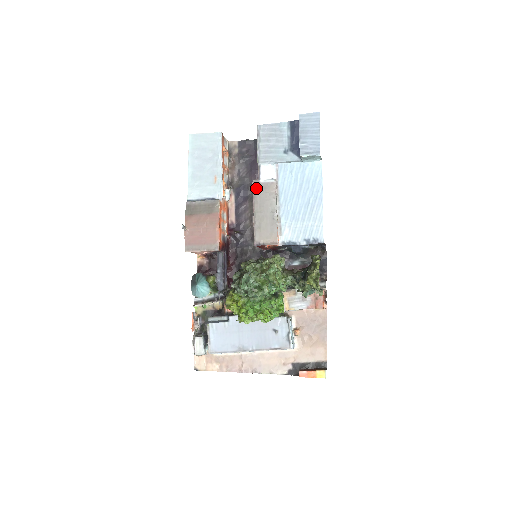
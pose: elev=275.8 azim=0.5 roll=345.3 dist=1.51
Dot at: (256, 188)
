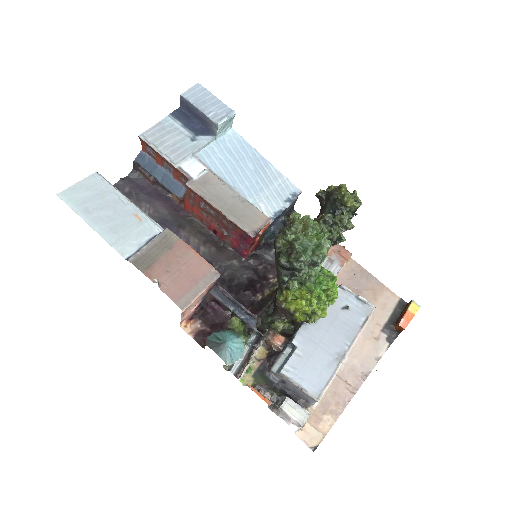
Dot at: (197, 188)
